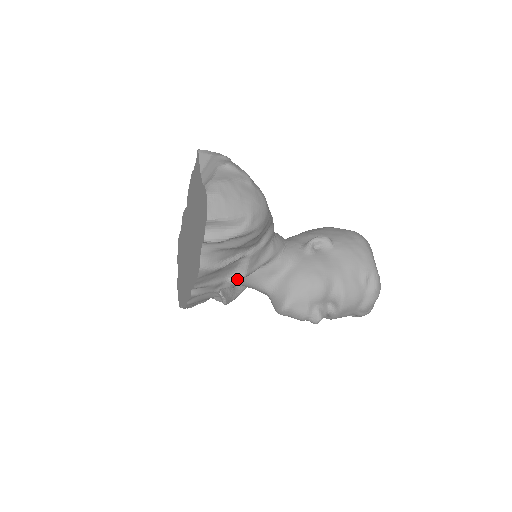
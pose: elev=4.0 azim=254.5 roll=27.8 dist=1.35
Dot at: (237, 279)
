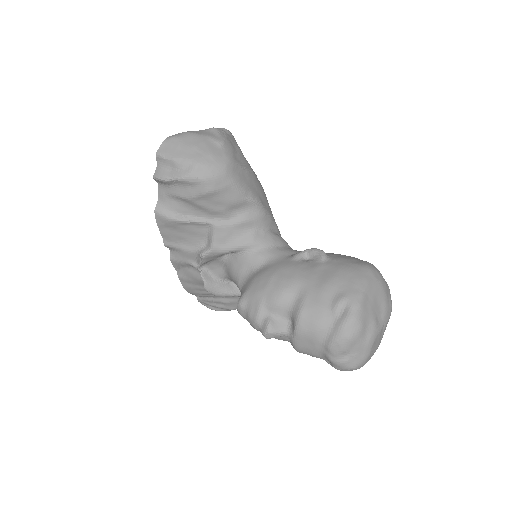
Dot at: (204, 251)
